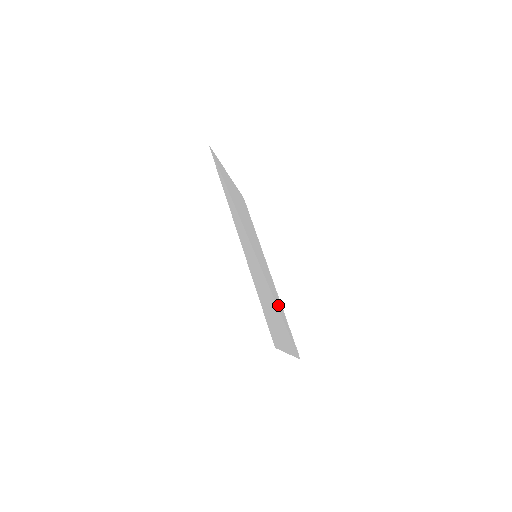
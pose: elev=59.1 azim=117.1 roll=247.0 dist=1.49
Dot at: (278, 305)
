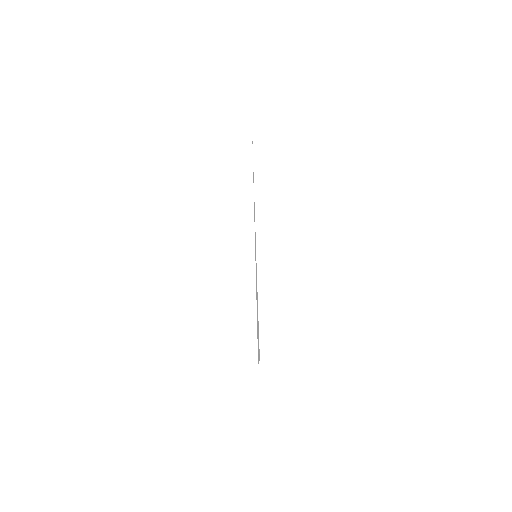
Dot at: occluded
